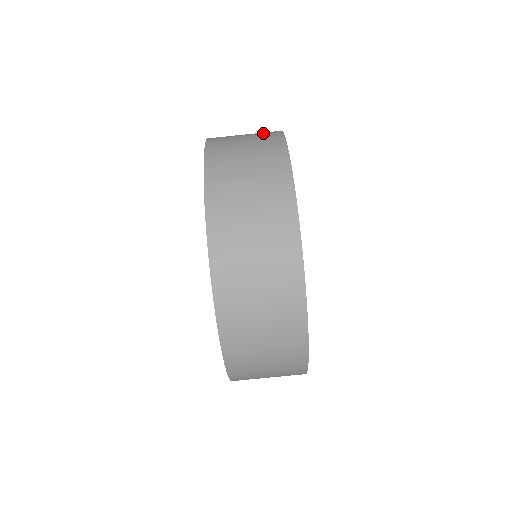
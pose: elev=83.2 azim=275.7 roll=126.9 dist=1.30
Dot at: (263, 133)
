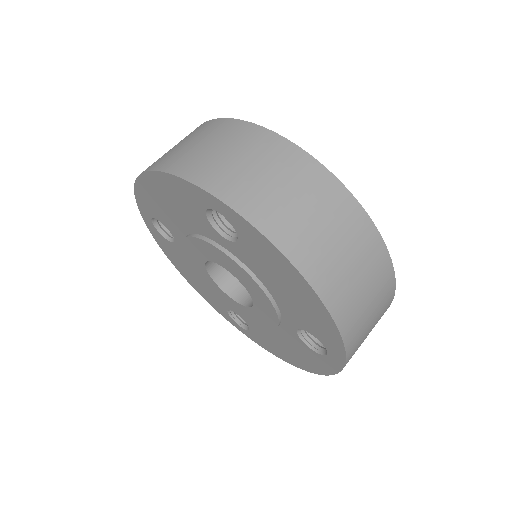
Dot at: occluded
